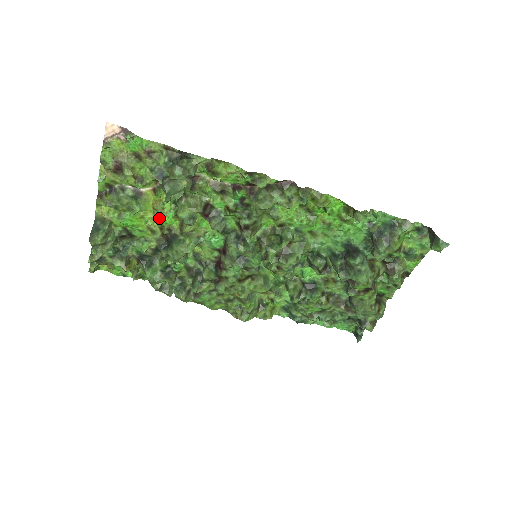
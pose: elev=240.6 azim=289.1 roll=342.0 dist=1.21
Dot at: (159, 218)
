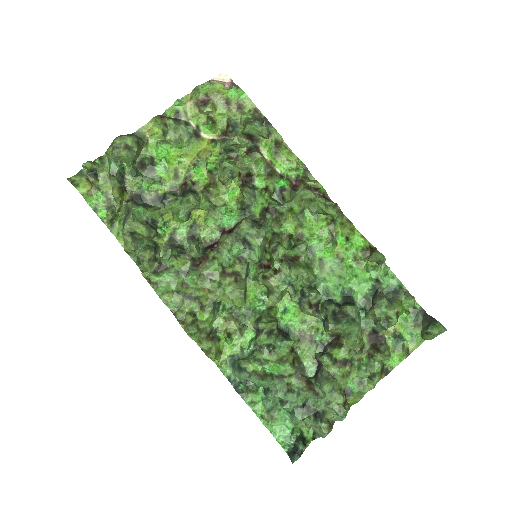
Dot at: (196, 164)
